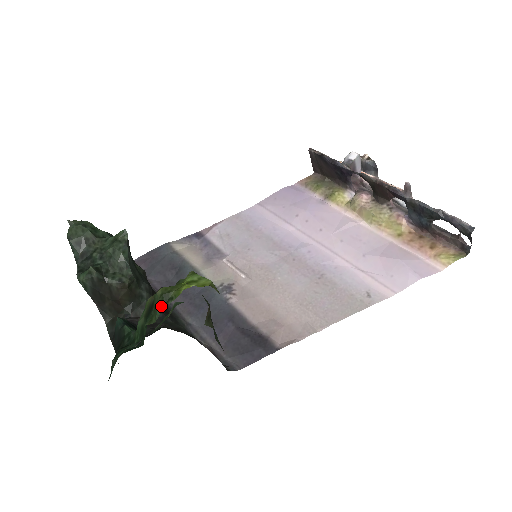
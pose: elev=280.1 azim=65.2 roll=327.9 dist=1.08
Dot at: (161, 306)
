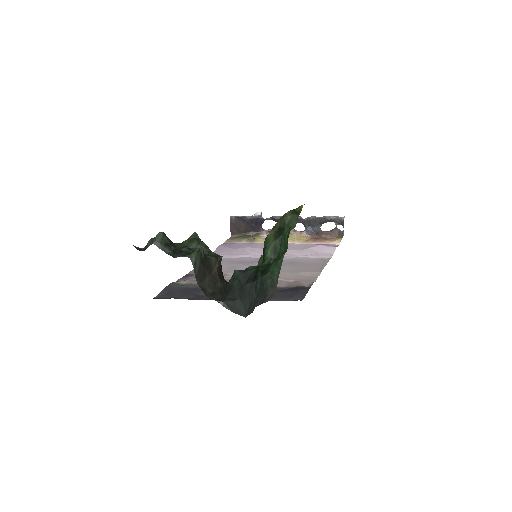
Dot at: (295, 217)
